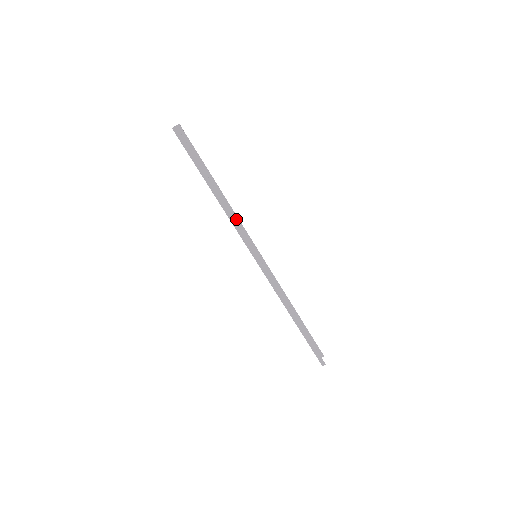
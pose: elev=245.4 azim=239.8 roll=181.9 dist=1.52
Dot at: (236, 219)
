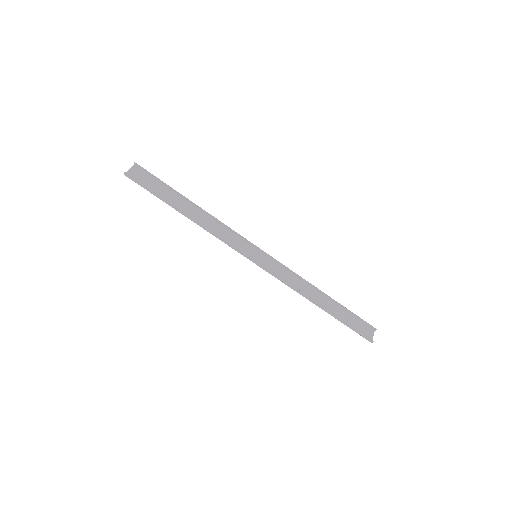
Dot at: (225, 226)
